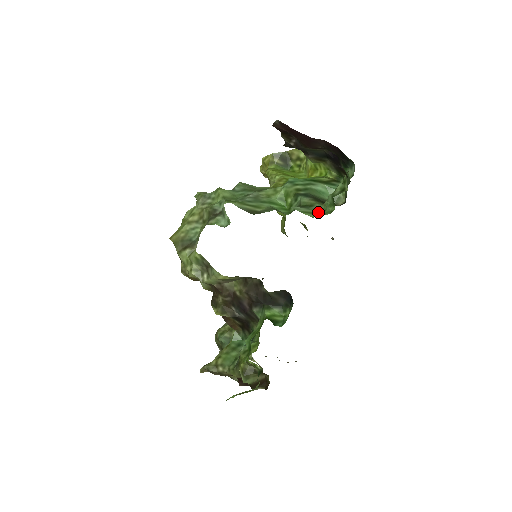
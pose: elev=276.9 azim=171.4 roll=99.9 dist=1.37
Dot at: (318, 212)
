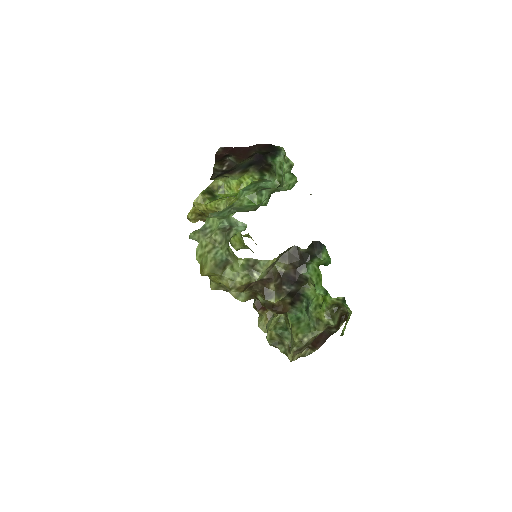
Dot at: (286, 189)
